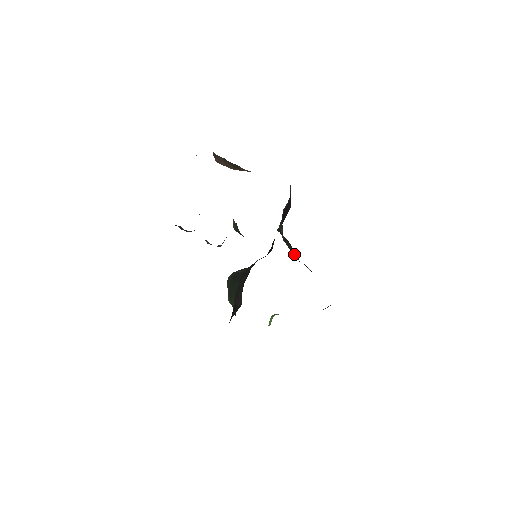
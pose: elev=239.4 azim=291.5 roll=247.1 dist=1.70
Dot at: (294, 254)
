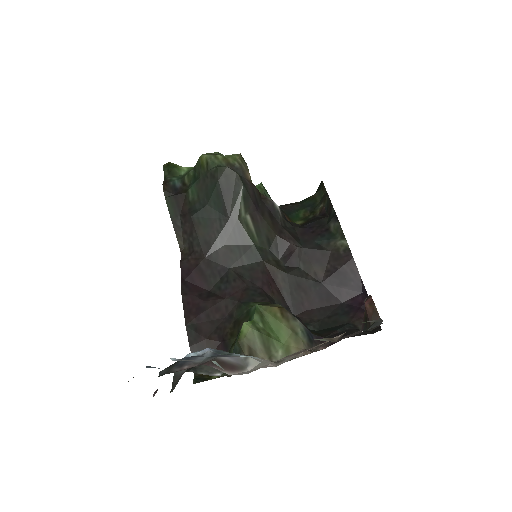
Dot at: (325, 190)
